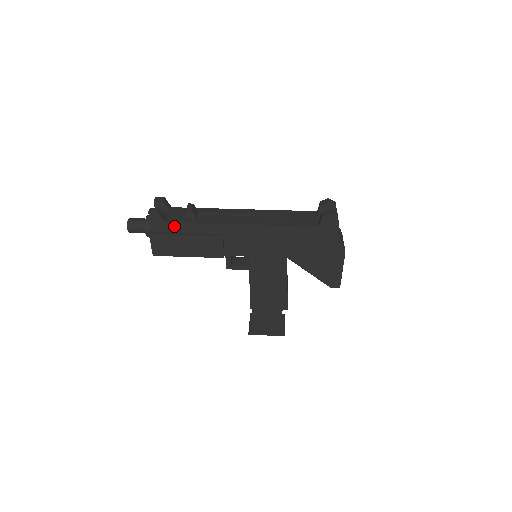
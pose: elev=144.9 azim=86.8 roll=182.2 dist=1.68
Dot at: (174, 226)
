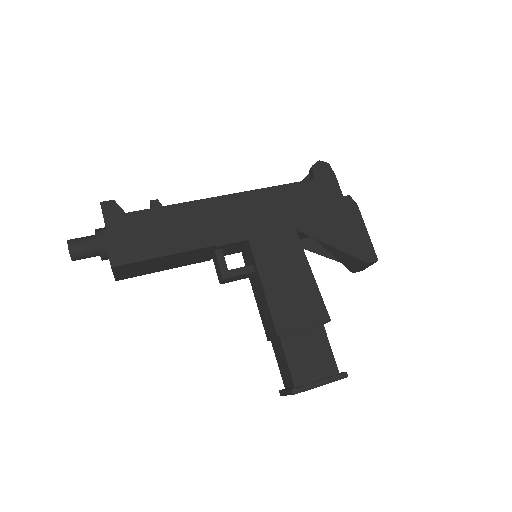
Dot at: (138, 216)
